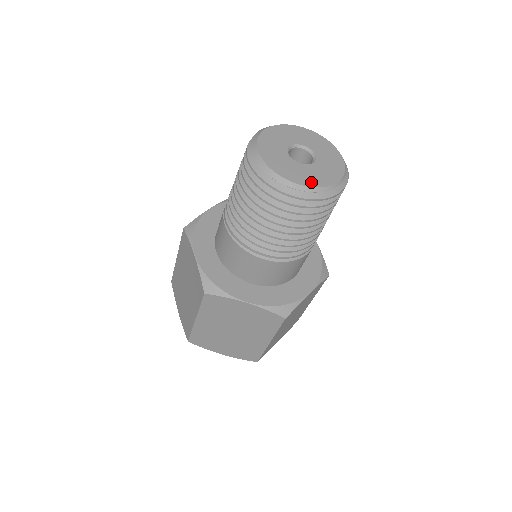
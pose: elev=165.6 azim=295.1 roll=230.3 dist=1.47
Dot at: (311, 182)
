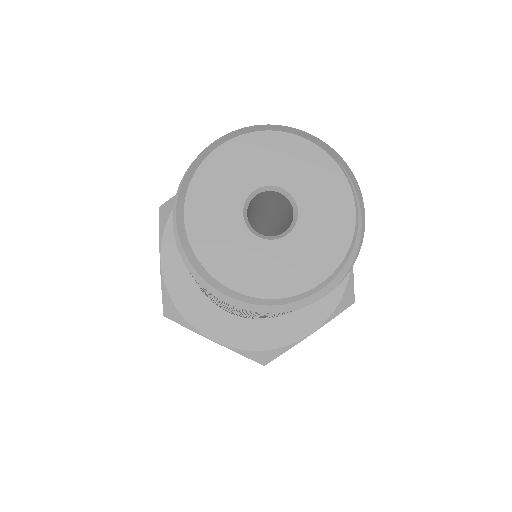
Dot at: (263, 286)
